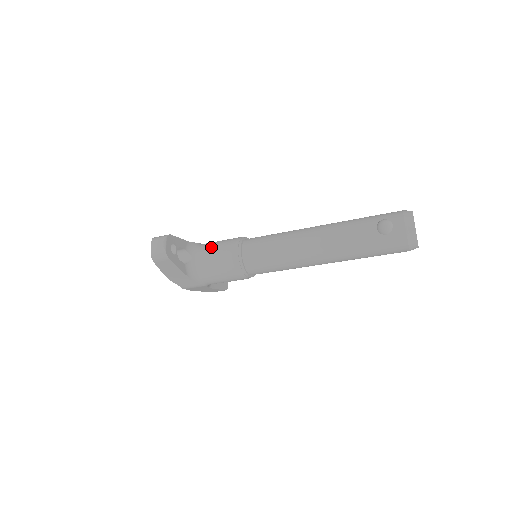
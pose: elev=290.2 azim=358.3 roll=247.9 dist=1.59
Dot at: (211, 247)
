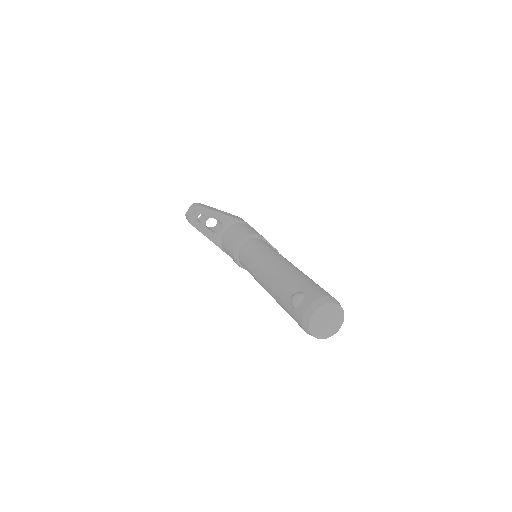
Dot at: (235, 230)
